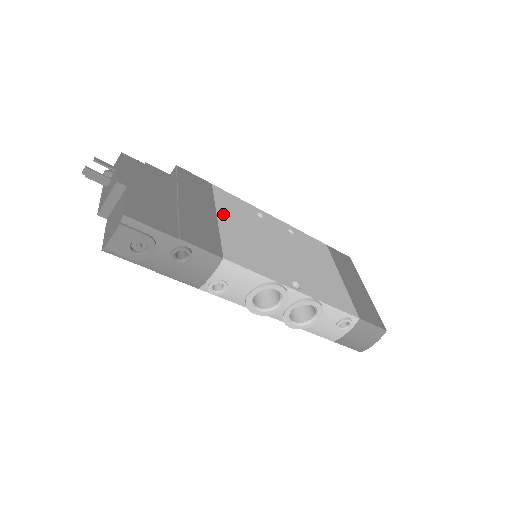
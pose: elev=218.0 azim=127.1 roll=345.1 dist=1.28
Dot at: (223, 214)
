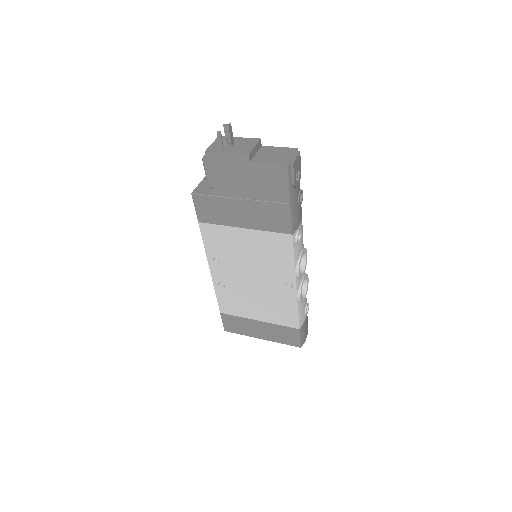
Dot at: occluded
